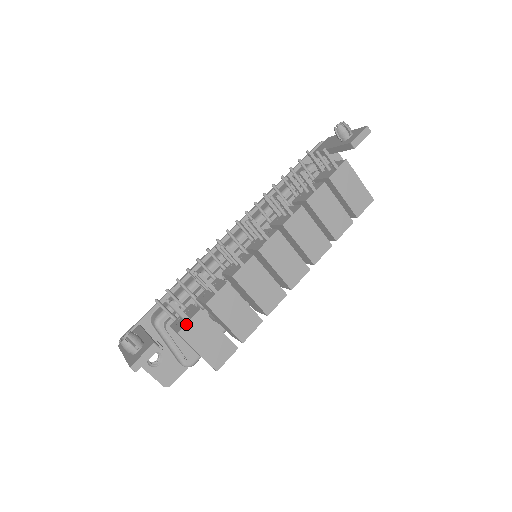
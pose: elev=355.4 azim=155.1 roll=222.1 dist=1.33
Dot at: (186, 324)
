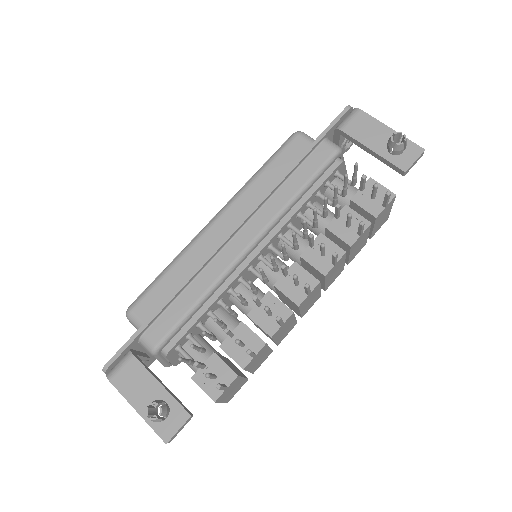
Dot at: (223, 392)
